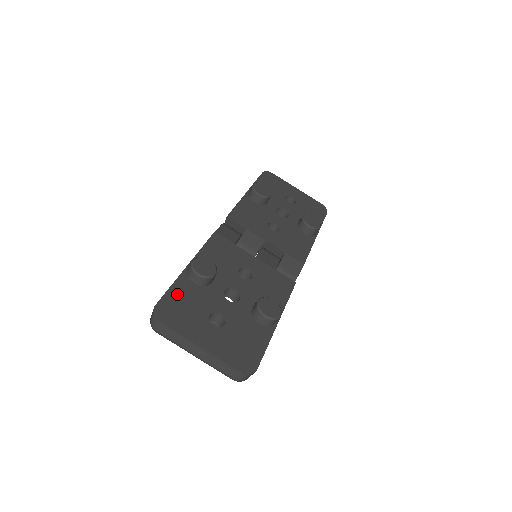
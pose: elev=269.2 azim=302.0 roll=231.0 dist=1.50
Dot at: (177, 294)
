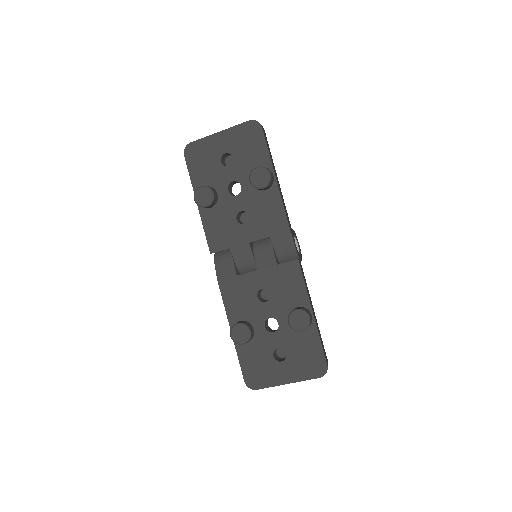
Dot at: (246, 361)
